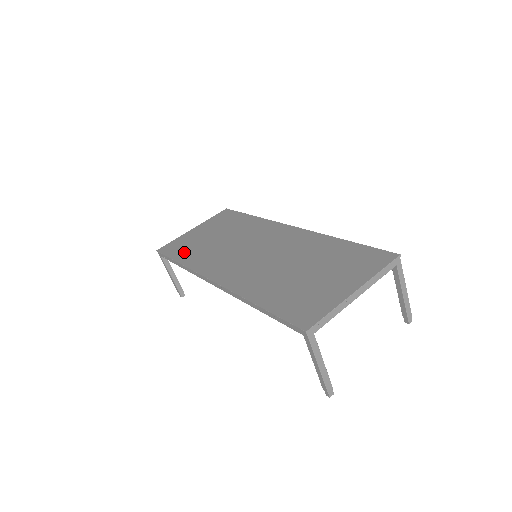
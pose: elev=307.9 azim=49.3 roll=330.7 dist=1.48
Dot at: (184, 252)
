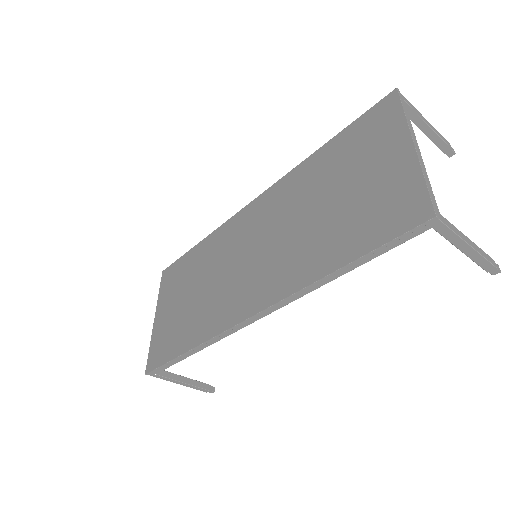
Dot at: (177, 340)
